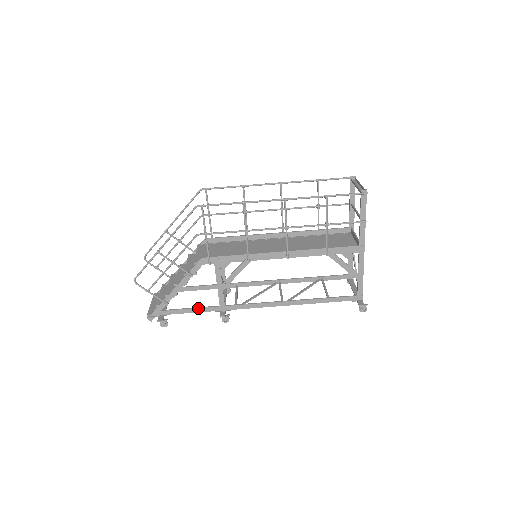
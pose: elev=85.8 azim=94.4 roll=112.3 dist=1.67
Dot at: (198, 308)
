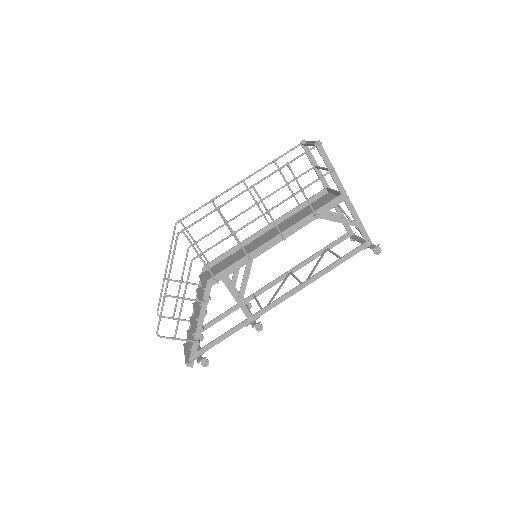
Dot at: (229, 331)
